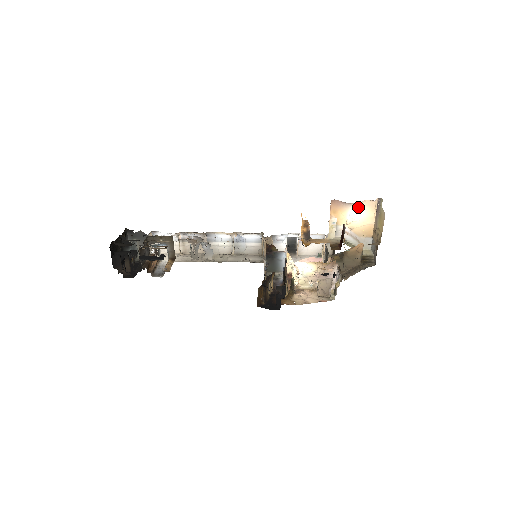
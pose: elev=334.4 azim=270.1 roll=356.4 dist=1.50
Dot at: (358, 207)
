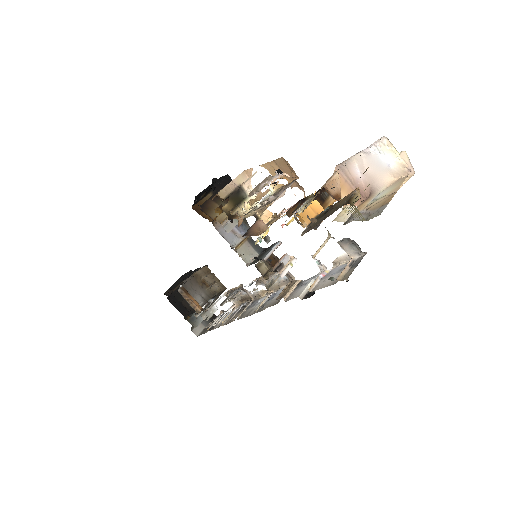
Dot at: (387, 189)
